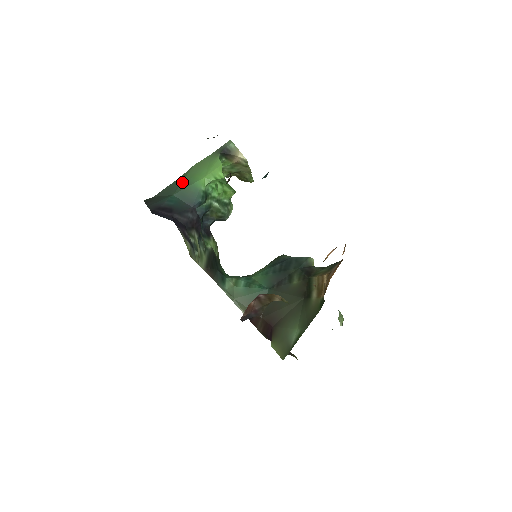
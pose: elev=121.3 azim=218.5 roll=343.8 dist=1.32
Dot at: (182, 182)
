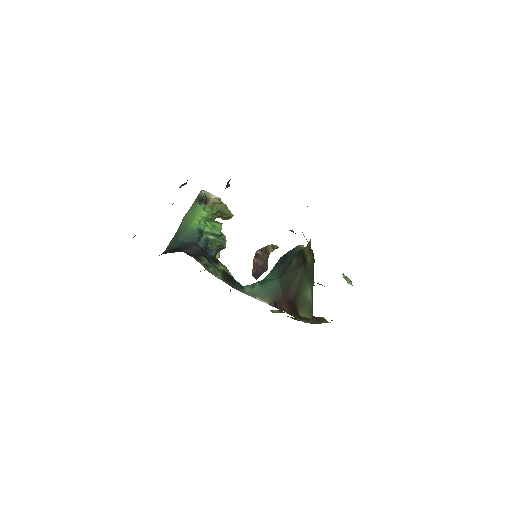
Dot at: (180, 231)
